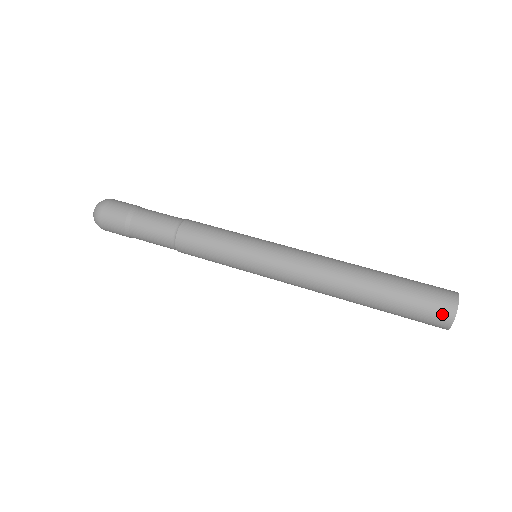
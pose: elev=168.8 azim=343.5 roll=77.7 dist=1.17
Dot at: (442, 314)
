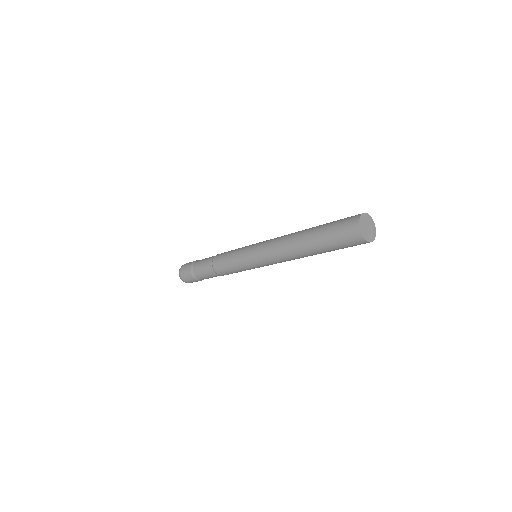
Dot at: (356, 241)
